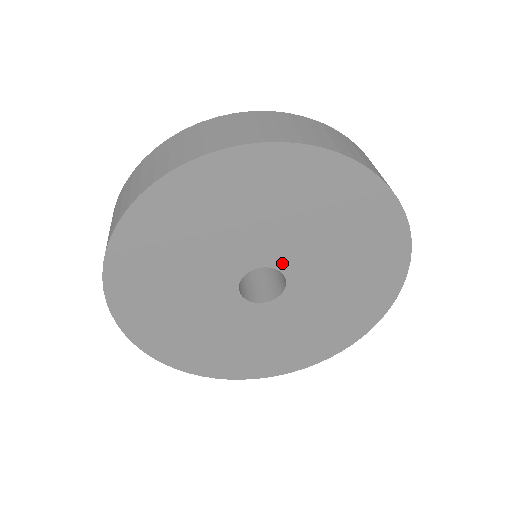
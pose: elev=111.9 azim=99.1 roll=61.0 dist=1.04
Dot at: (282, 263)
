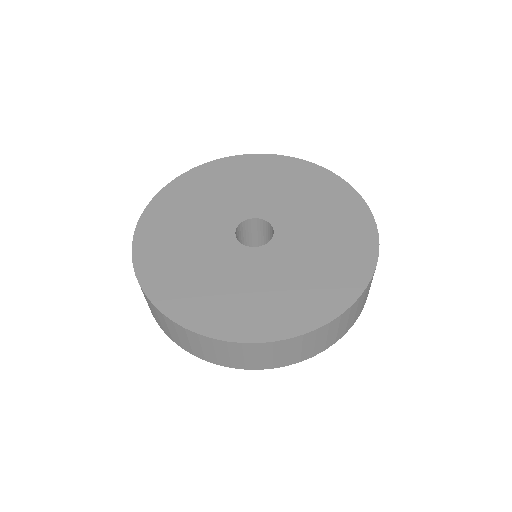
Dot at: (274, 219)
